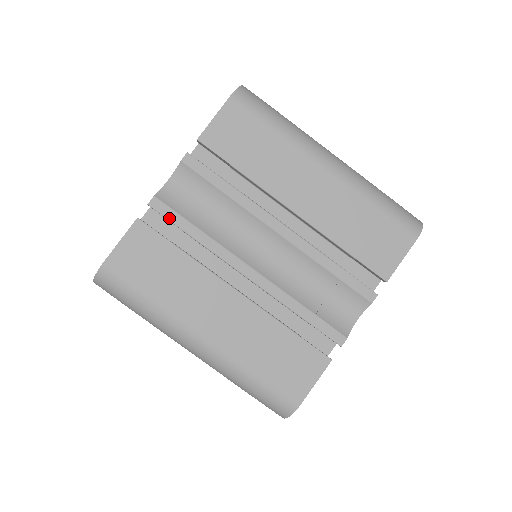
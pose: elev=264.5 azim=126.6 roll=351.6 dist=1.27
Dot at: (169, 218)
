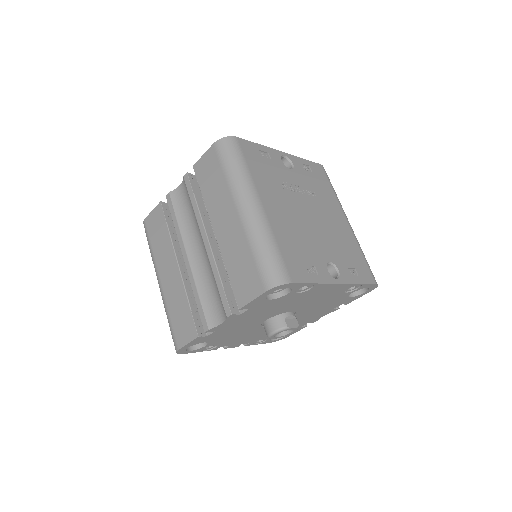
Dot at: (170, 208)
